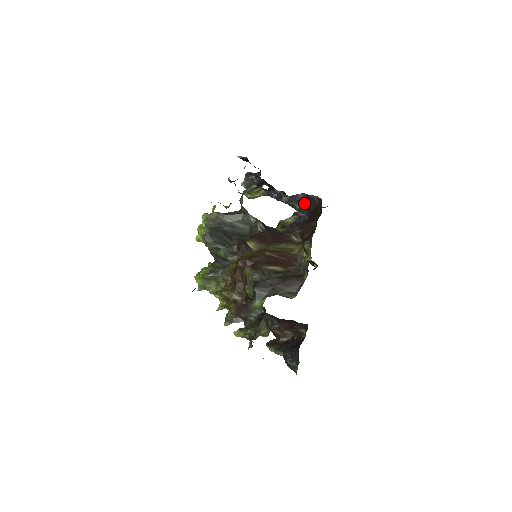
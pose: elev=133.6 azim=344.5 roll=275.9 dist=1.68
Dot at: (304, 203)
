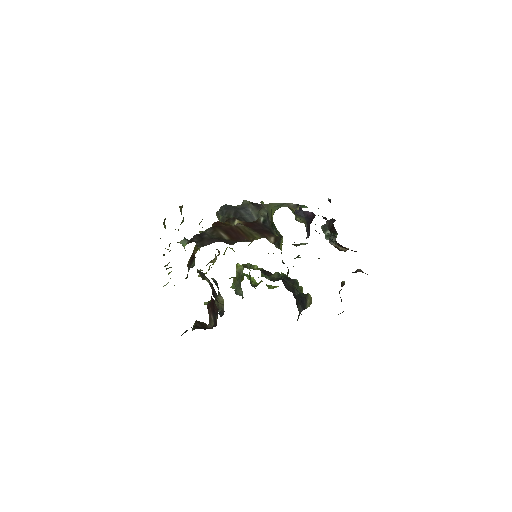
Dot at: occluded
